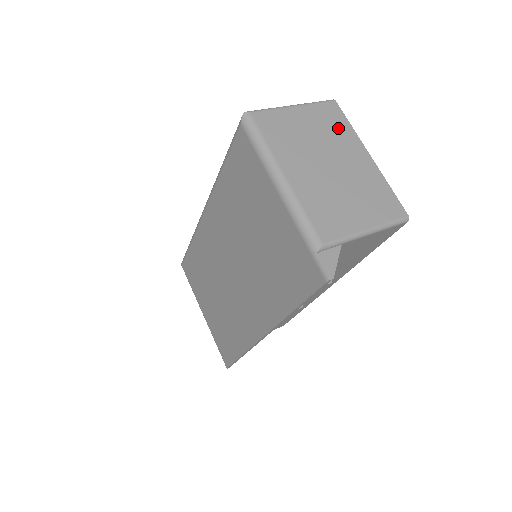
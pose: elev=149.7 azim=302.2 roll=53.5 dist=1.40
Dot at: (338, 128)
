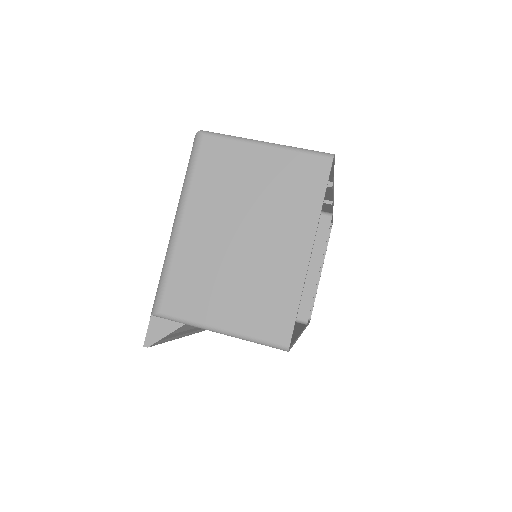
Dot at: (299, 197)
